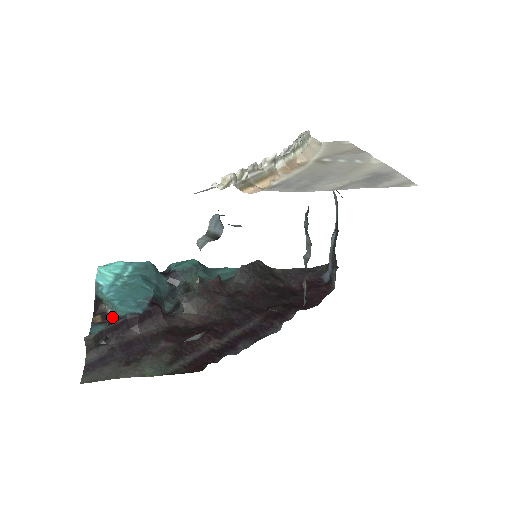
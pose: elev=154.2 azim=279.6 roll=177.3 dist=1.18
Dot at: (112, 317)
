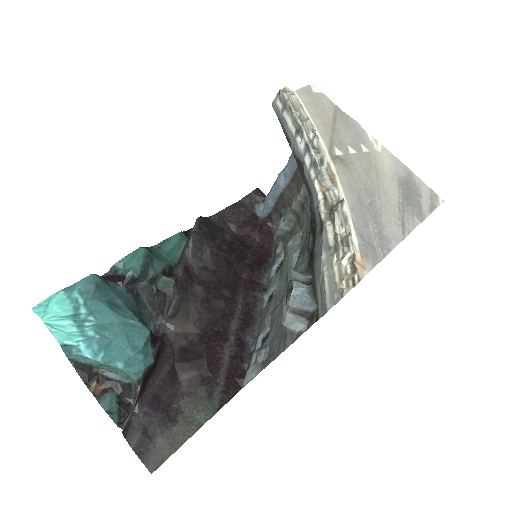
Dot at: (118, 380)
